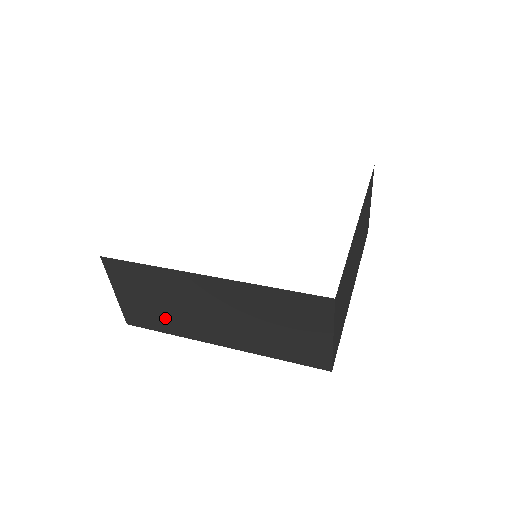
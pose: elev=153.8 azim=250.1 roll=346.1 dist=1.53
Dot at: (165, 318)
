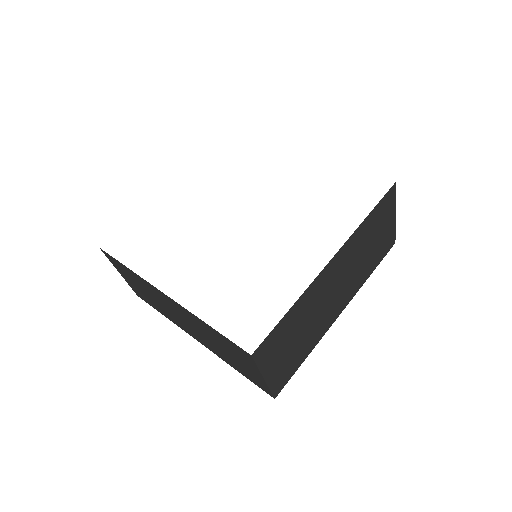
Dot at: (156, 305)
